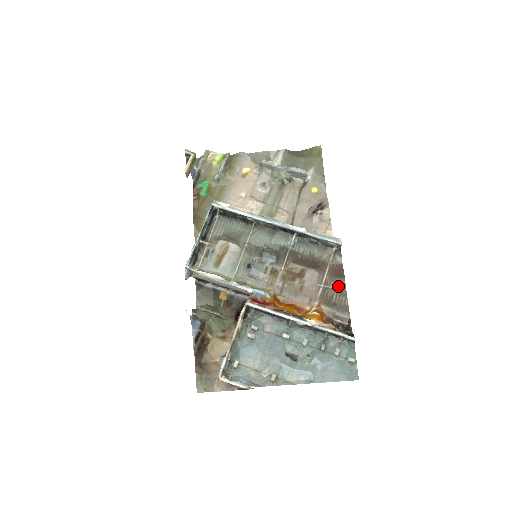
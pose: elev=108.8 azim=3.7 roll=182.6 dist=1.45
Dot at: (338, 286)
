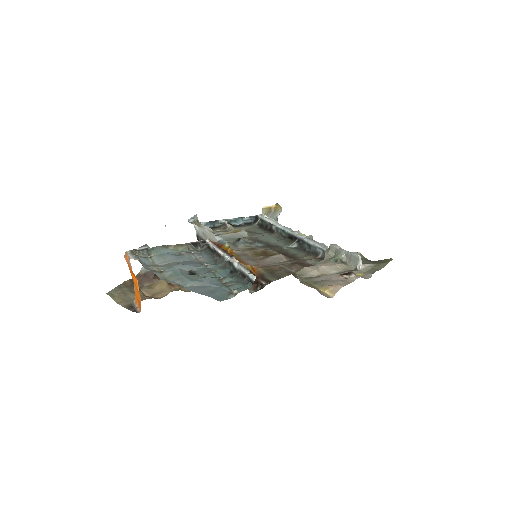
Dot at: (292, 269)
